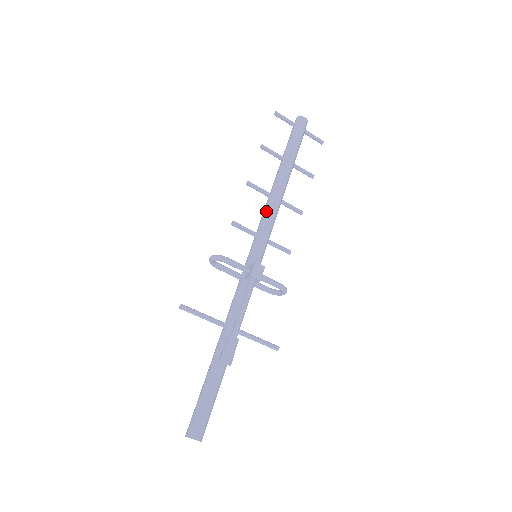
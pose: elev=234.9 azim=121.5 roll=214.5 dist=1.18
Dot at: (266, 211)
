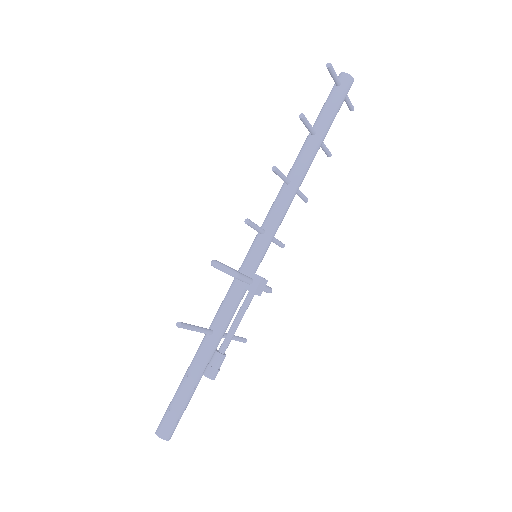
Dot at: (281, 205)
